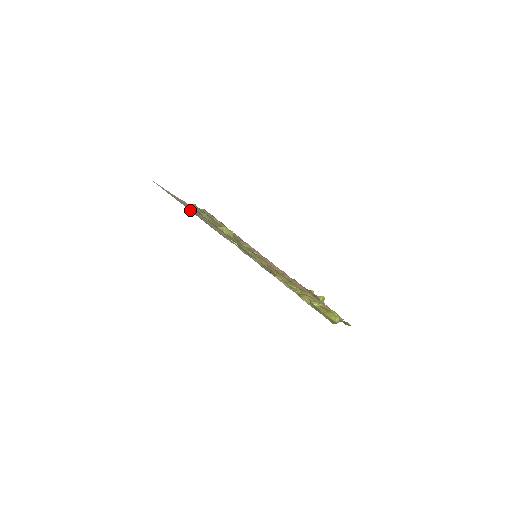
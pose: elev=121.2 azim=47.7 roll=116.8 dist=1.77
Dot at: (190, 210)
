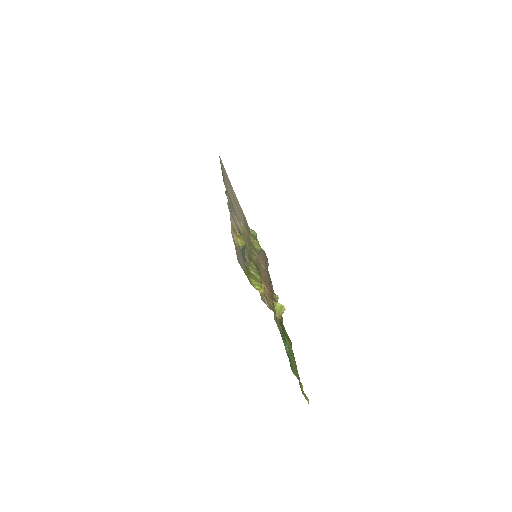
Dot at: (223, 172)
